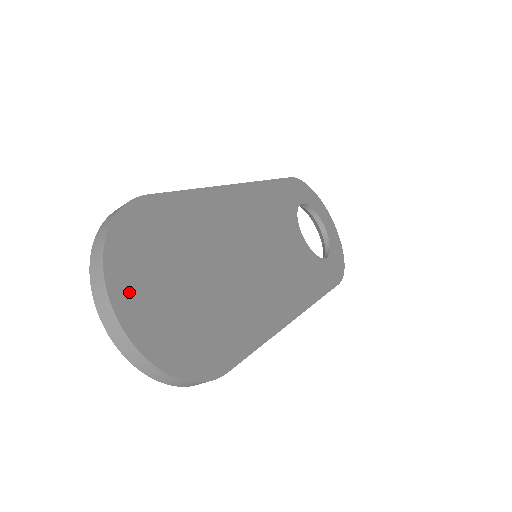
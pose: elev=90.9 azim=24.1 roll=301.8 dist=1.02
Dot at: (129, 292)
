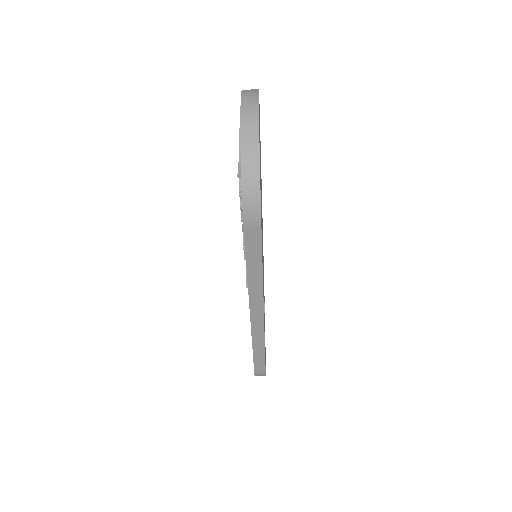
Dot at: occluded
